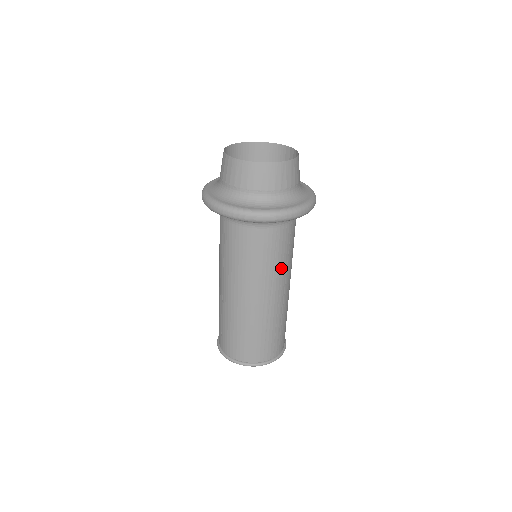
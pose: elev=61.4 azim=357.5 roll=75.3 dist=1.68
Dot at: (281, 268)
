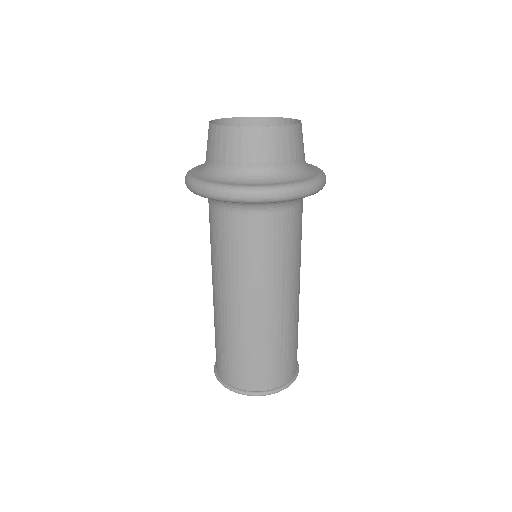
Dot at: (293, 263)
